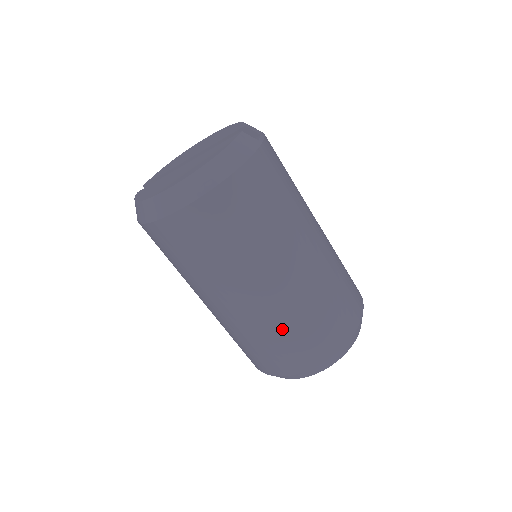
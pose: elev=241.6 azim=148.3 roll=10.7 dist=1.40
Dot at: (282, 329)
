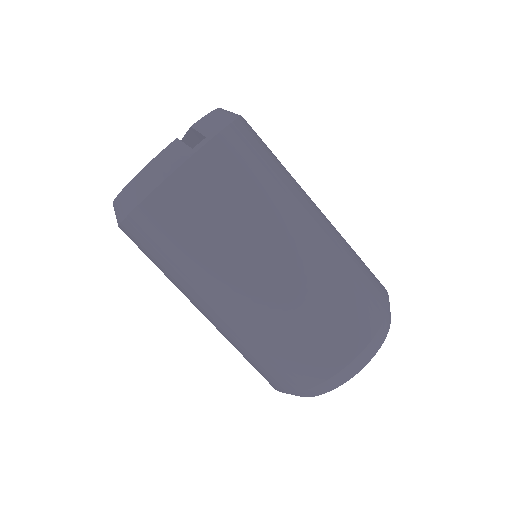
Dot at: (244, 348)
